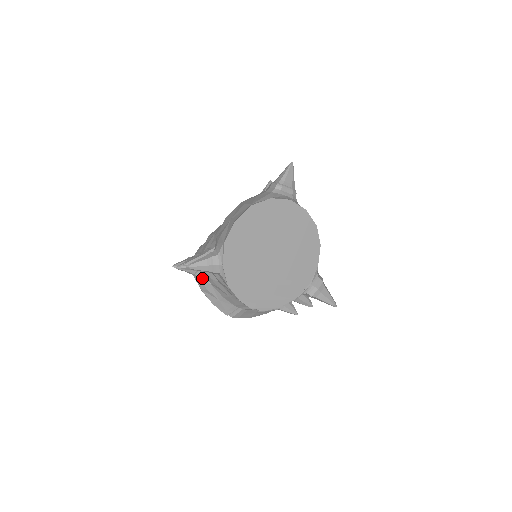
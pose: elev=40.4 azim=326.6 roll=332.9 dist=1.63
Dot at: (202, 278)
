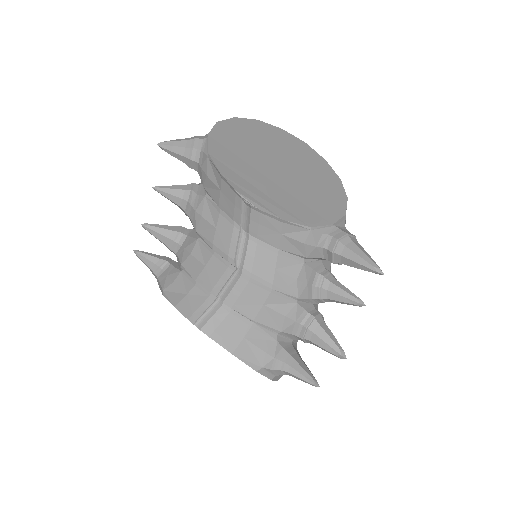
Dot at: (170, 270)
